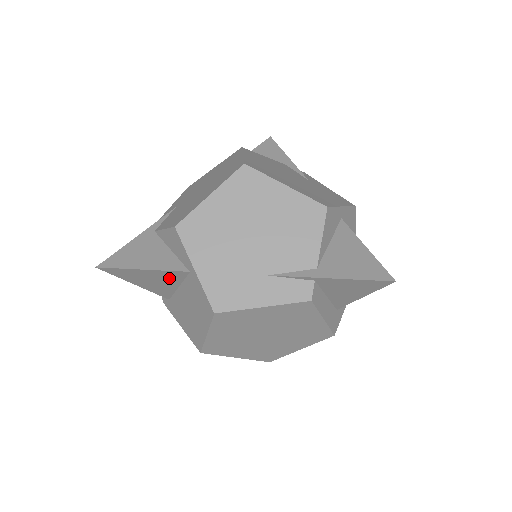
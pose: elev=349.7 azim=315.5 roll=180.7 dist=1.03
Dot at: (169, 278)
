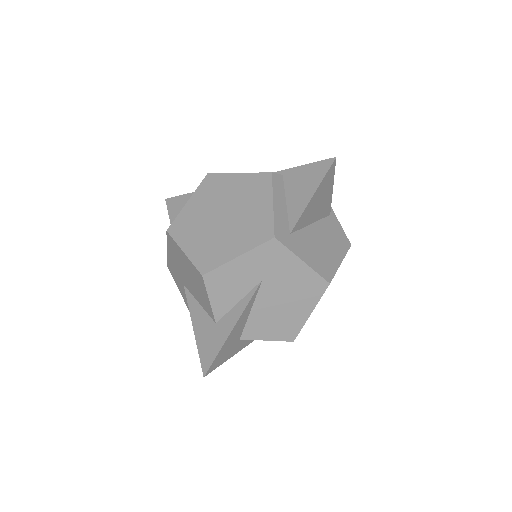
Dot at: occluded
